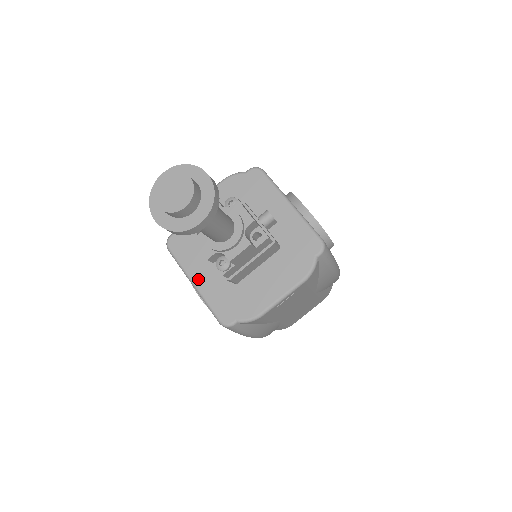
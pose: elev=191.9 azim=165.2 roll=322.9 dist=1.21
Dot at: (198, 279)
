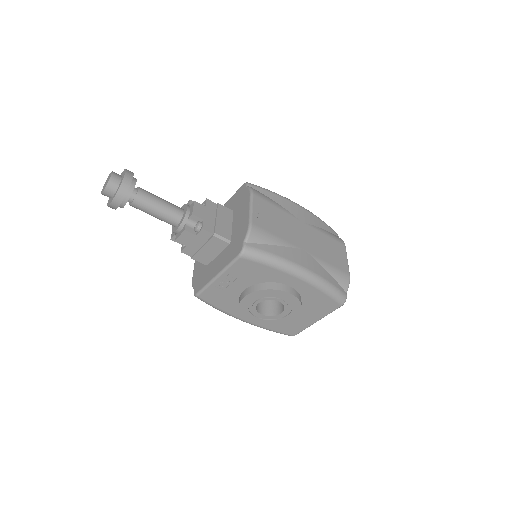
Dot at: (216, 271)
